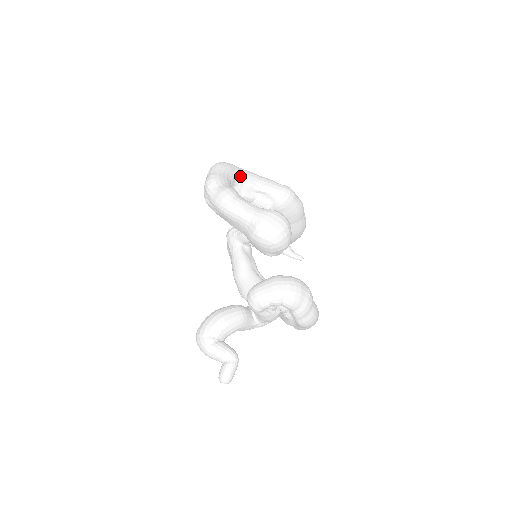
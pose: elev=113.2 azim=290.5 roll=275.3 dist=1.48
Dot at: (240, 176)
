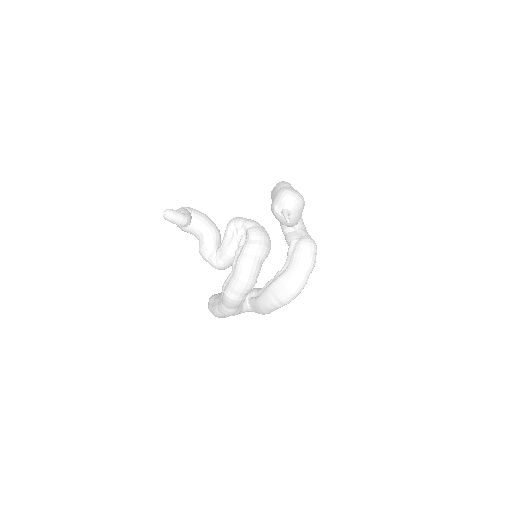
Dot at: occluded
